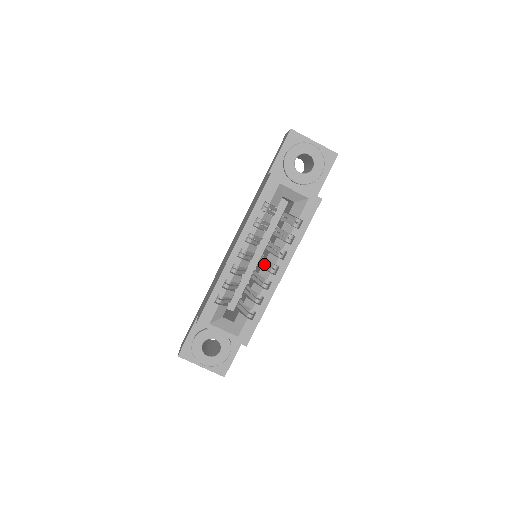
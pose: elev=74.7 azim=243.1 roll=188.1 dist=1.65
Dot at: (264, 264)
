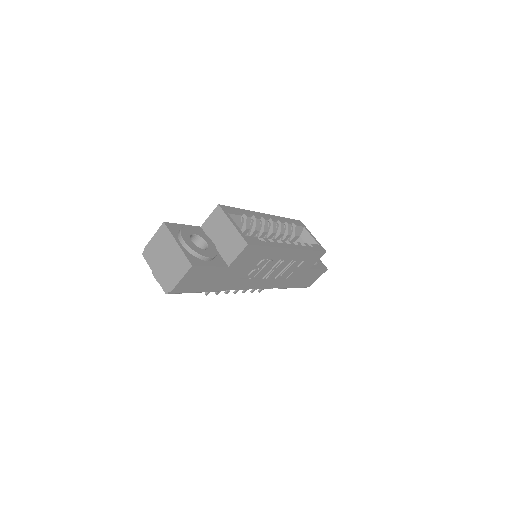
Dot at: occluded
